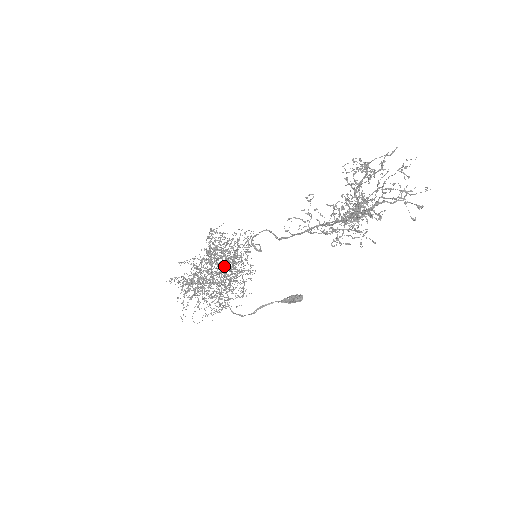
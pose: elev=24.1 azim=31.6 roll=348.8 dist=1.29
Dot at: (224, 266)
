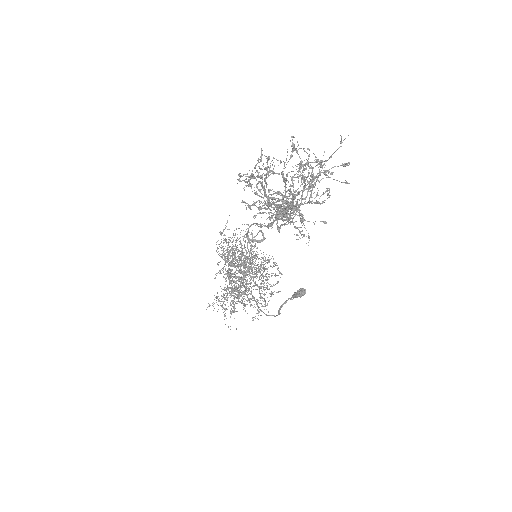
Dot at: occluded
